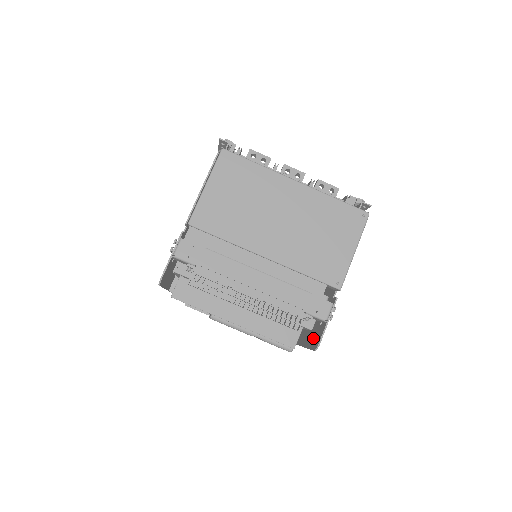
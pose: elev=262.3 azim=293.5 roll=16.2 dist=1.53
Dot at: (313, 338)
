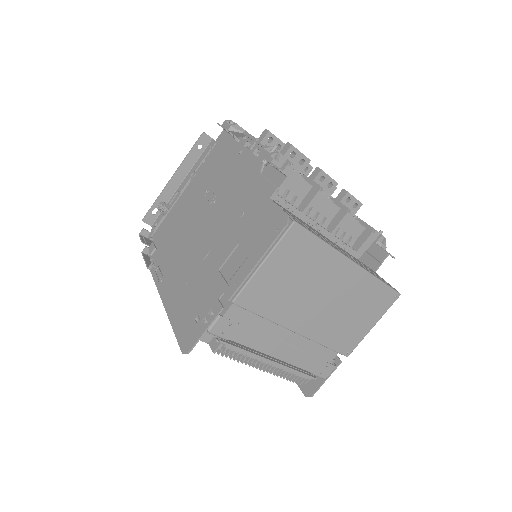
Dot at: occluded
